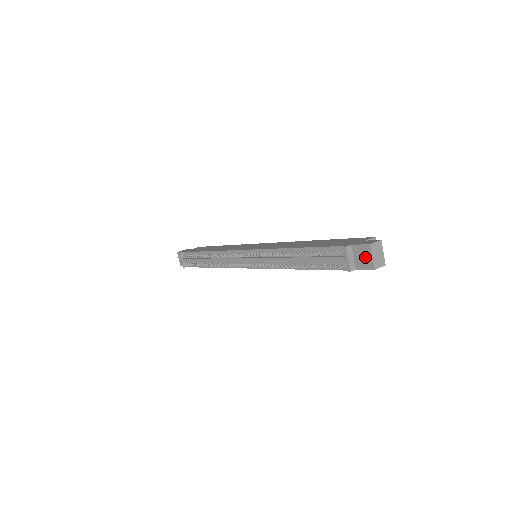
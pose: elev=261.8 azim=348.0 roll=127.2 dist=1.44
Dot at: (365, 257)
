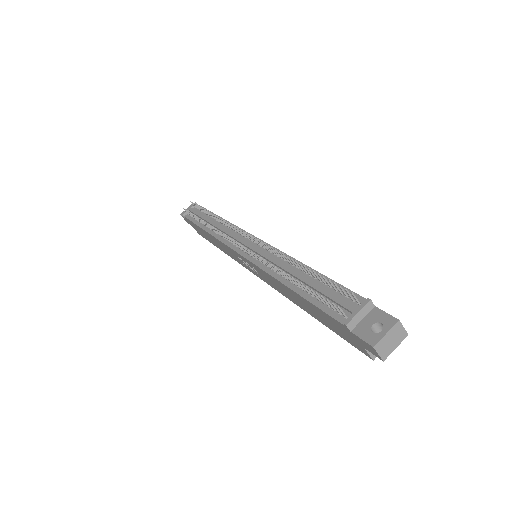
Dot at: (375, 330)
